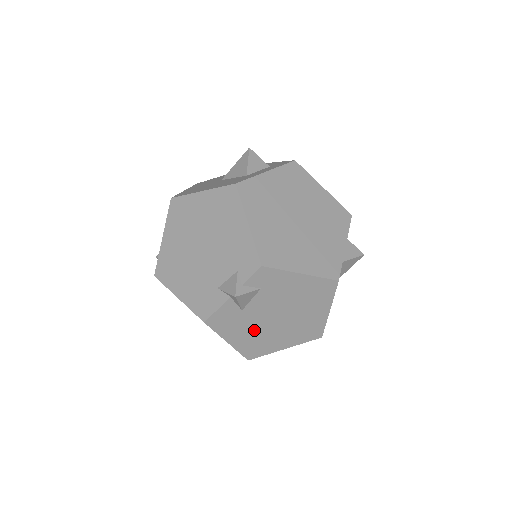
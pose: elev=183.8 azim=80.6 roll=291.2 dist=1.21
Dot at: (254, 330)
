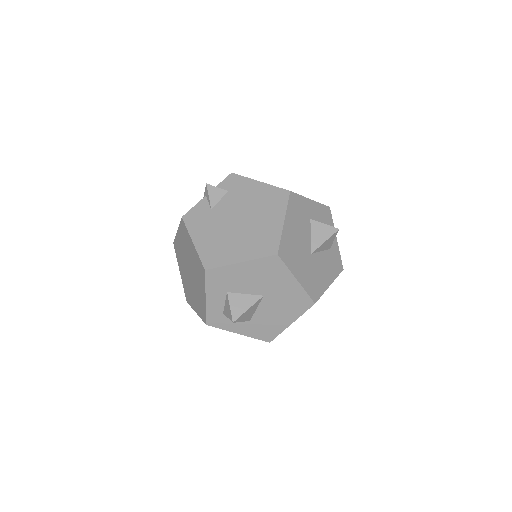
Dot at: (217, 233)
